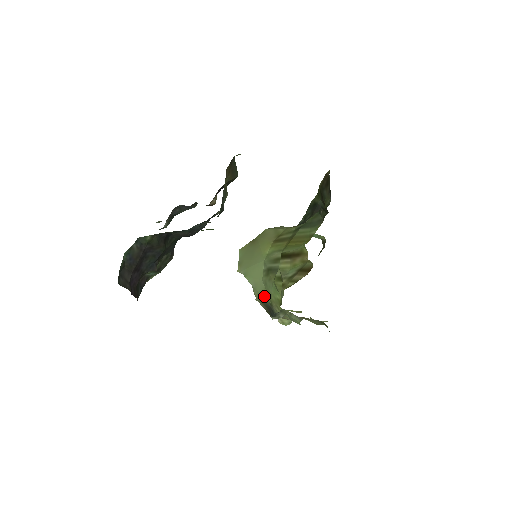
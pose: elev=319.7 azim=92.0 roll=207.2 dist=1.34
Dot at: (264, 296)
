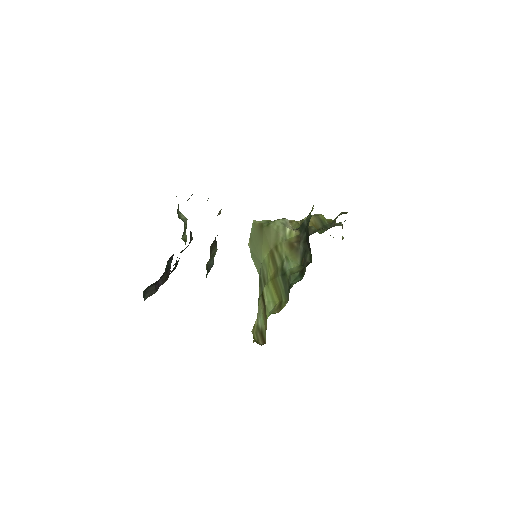
Dot at: occluded
